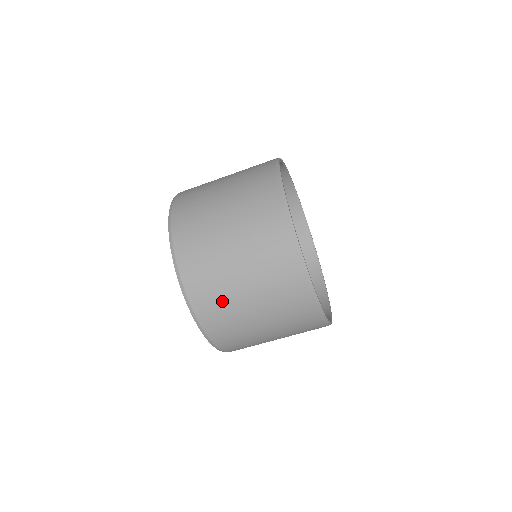
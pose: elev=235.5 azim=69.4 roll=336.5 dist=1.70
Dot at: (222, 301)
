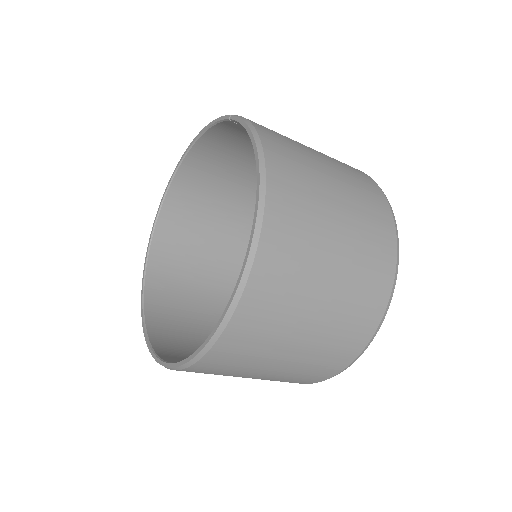
Dot at: (280, 314)
